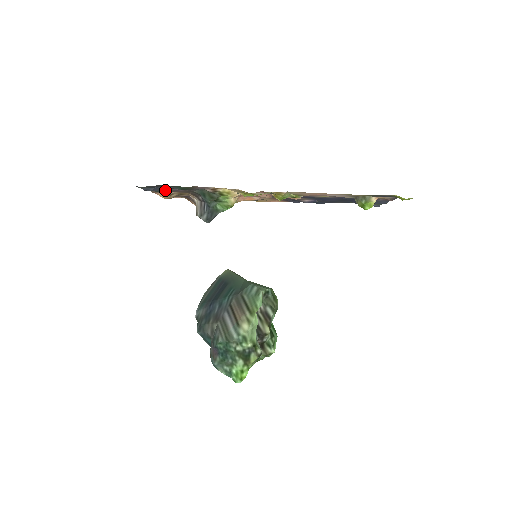
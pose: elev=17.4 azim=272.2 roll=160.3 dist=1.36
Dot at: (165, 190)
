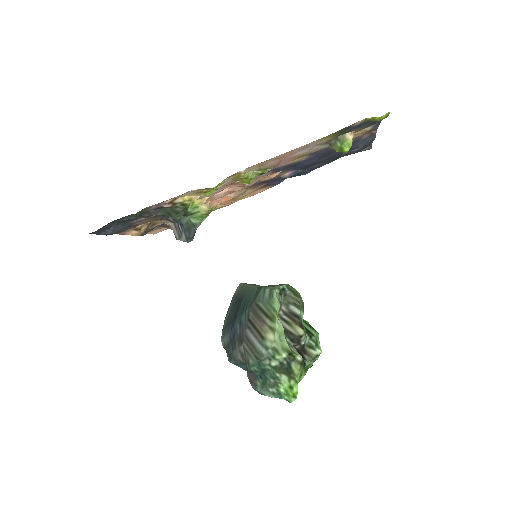
Dot at: (127, 226)
